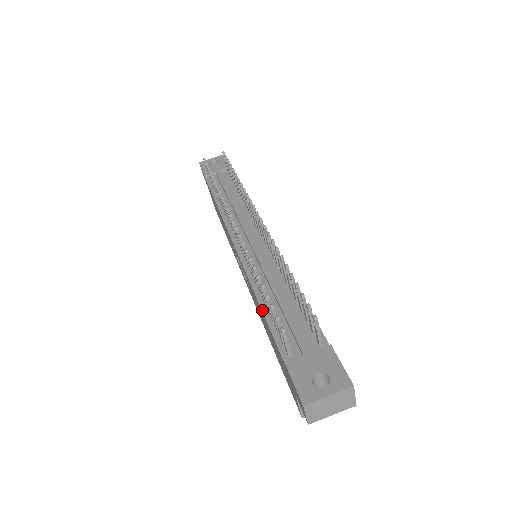
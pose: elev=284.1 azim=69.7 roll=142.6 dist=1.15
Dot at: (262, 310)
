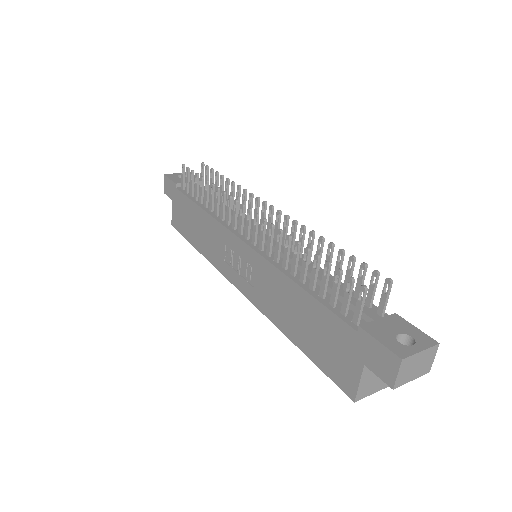
Dot at: (304, 288)
